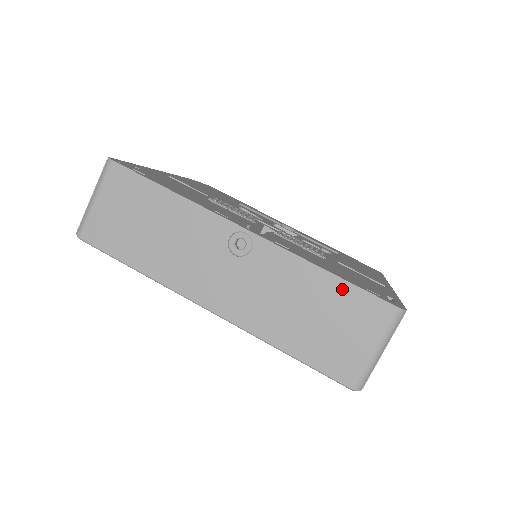
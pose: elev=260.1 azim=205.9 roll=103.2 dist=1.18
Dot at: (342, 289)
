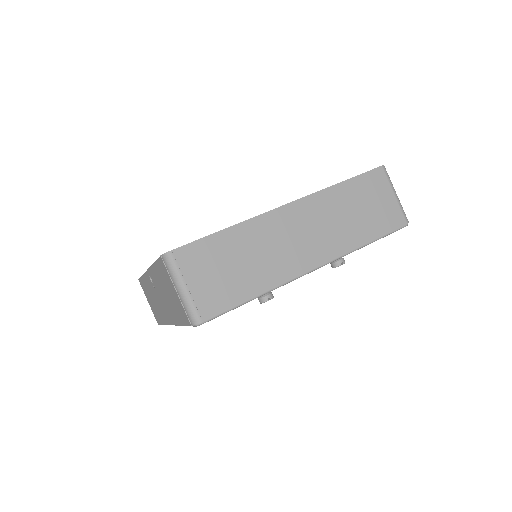
Dot at: (158, 268)
